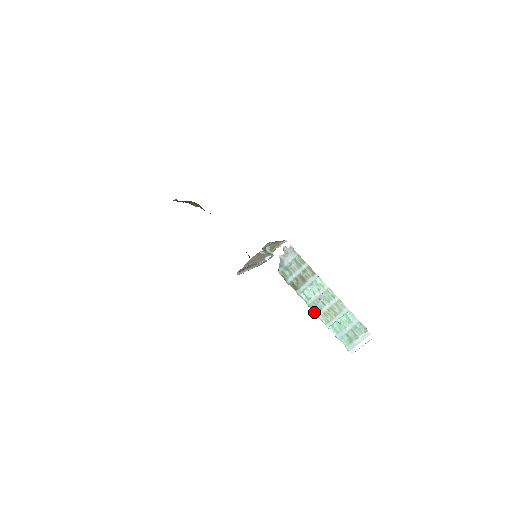
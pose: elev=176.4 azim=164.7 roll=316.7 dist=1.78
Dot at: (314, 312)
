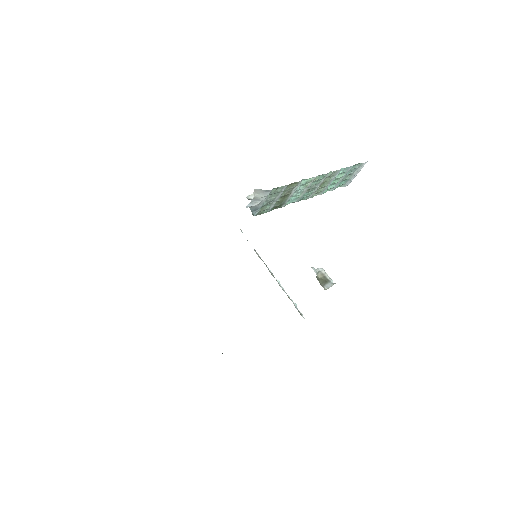
Dot at: occluded
